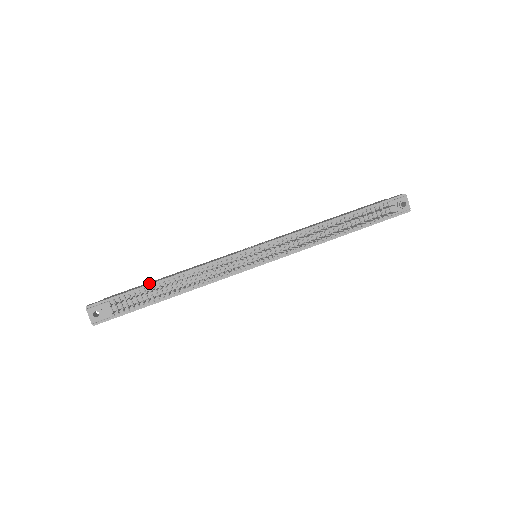
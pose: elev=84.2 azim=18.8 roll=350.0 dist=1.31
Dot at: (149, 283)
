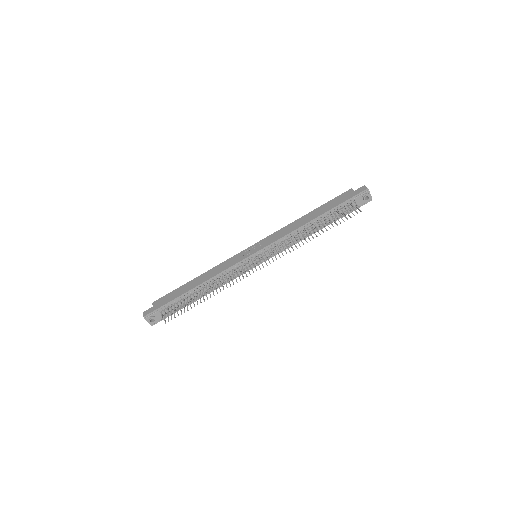
Dot at: (182, 291)
